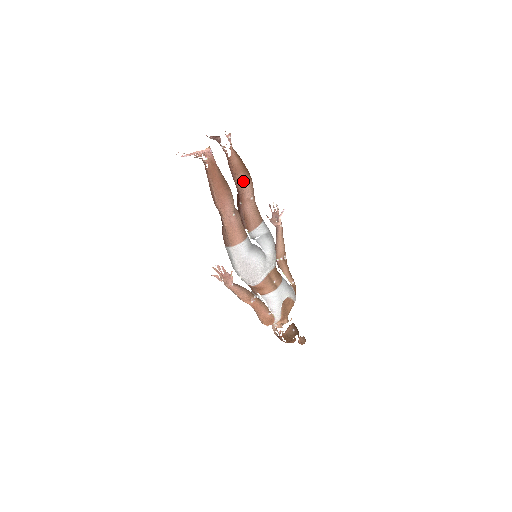
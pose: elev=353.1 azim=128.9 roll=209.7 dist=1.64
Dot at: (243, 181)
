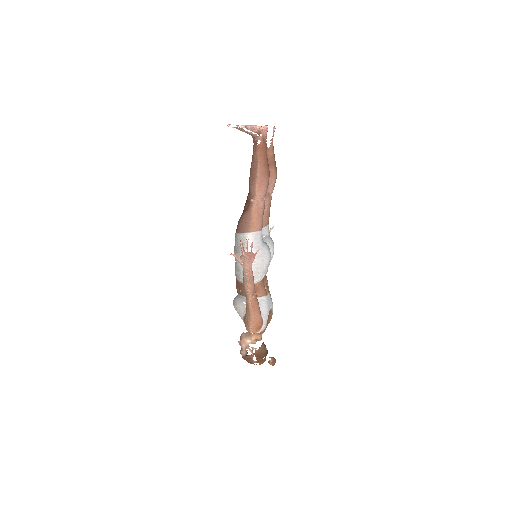
Dot at: (273, 174)
